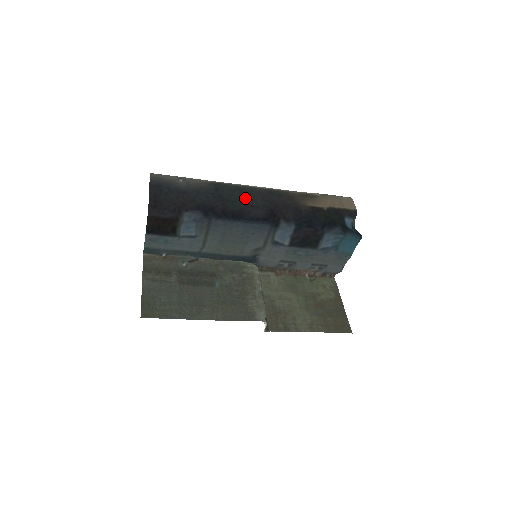
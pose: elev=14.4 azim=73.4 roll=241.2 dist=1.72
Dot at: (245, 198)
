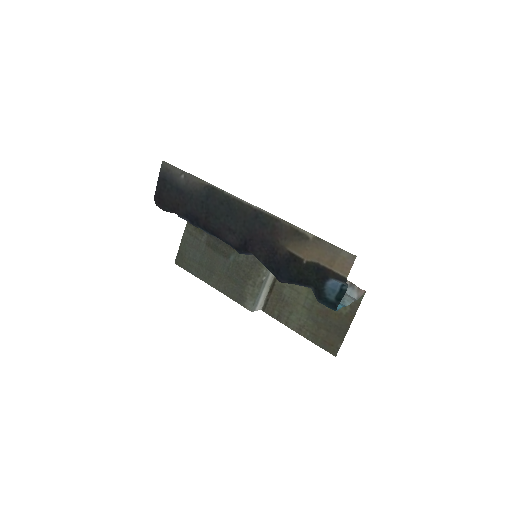
Dot at: (228, 217)
